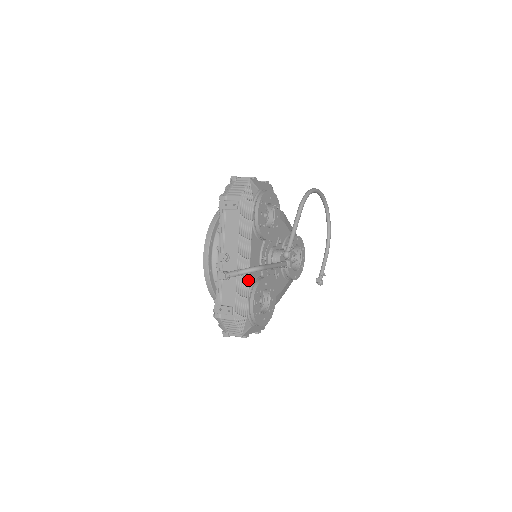
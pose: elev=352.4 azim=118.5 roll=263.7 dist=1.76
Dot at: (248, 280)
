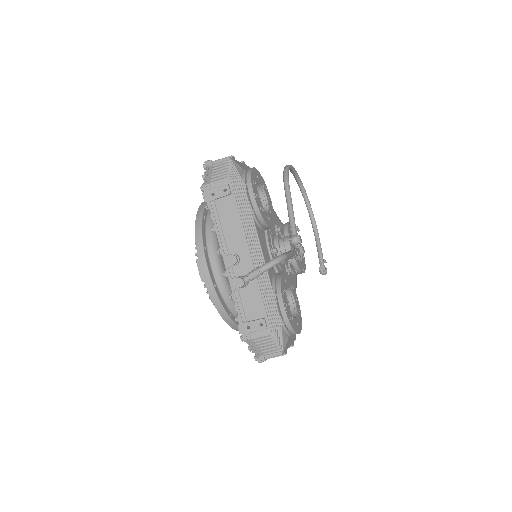
Dot at: (268, 280)
